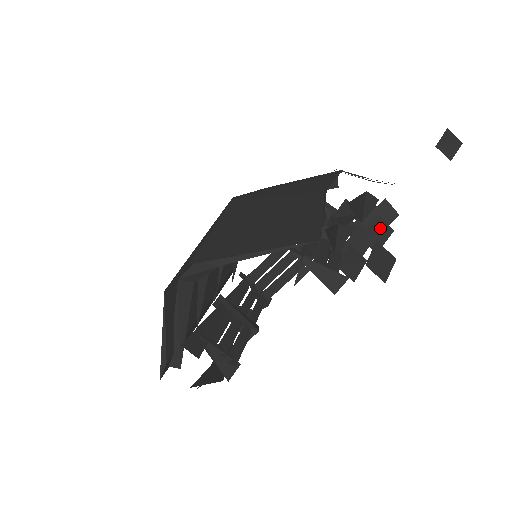
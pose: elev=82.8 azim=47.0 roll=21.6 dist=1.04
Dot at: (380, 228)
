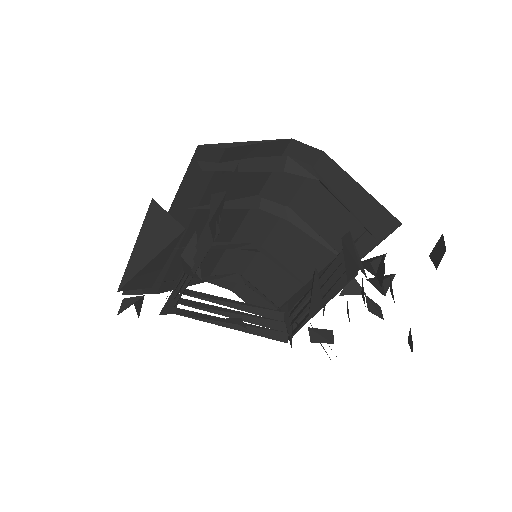
Dot at: occluded
